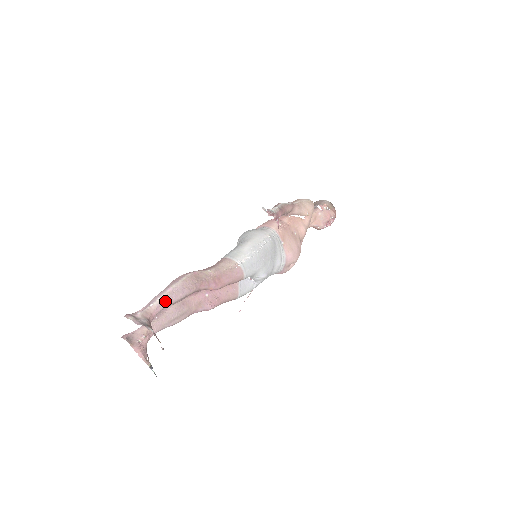
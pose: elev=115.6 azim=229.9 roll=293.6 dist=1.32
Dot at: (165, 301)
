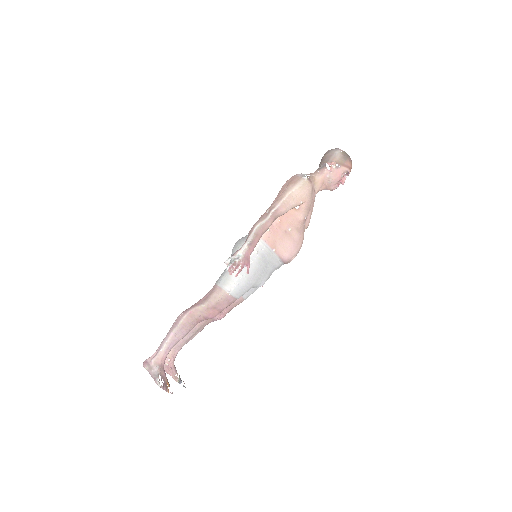
Dot at: (170, 345)
